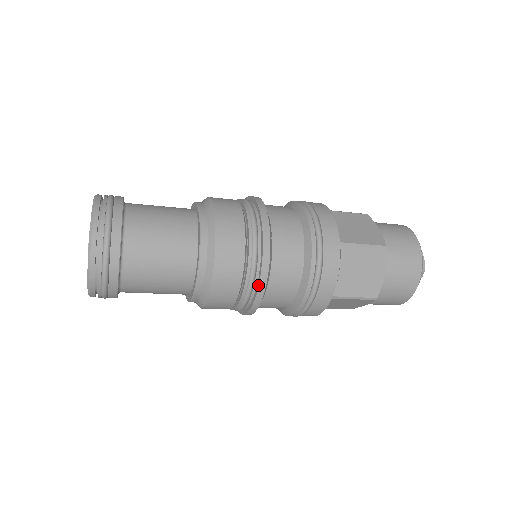
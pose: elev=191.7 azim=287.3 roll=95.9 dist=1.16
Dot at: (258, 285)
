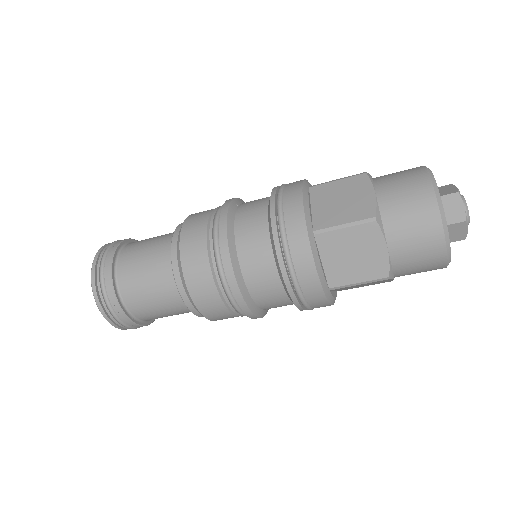
Dot at: (219, 235)
